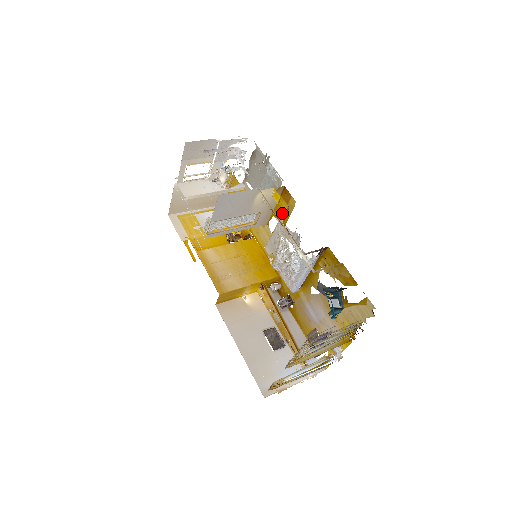
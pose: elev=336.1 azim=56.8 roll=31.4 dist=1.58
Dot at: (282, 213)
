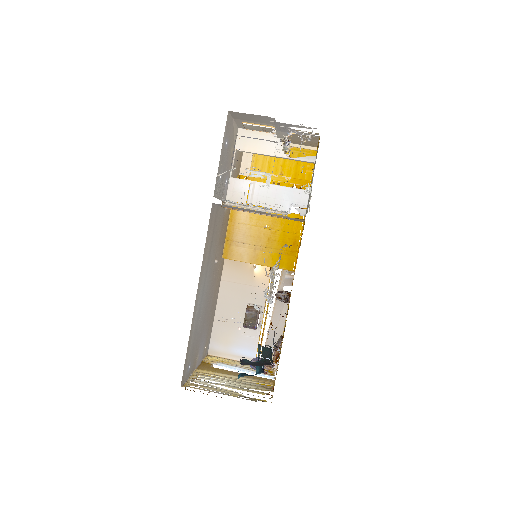
Dot at: occluded
